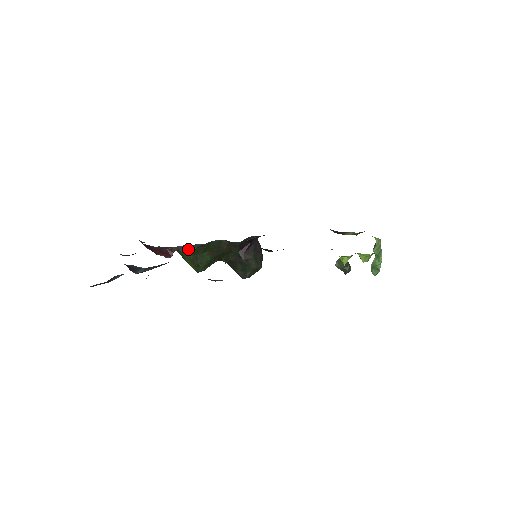
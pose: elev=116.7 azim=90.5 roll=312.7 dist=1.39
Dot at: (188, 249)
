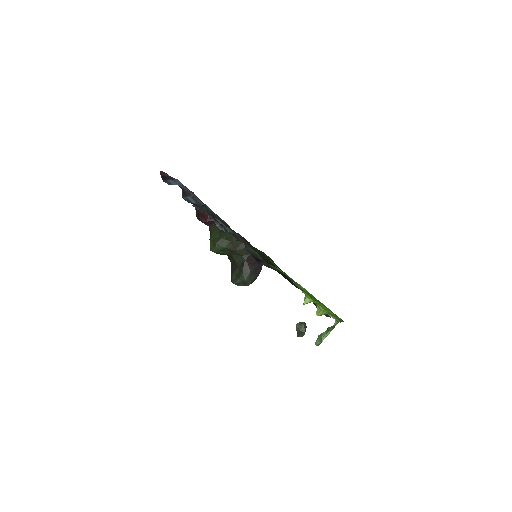
Dot at: occluded
